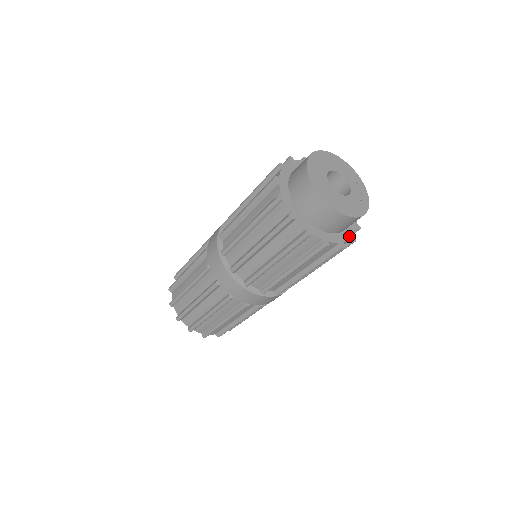
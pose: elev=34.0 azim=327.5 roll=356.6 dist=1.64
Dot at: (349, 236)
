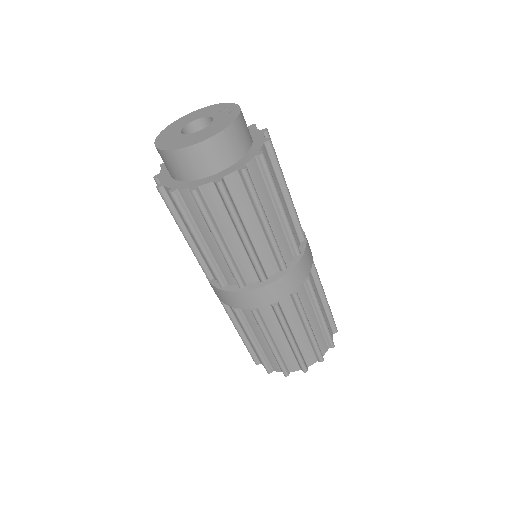
Dot at: (260, 143)
